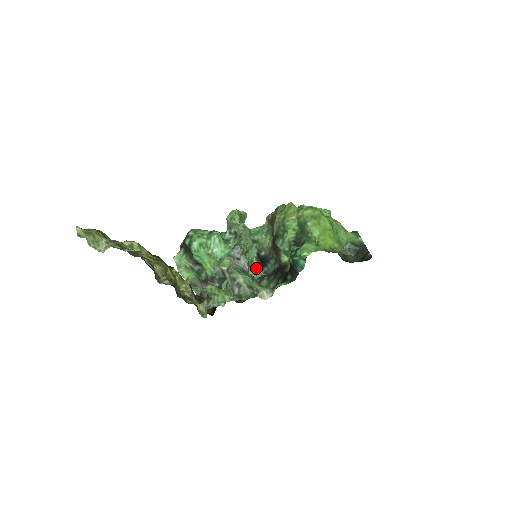
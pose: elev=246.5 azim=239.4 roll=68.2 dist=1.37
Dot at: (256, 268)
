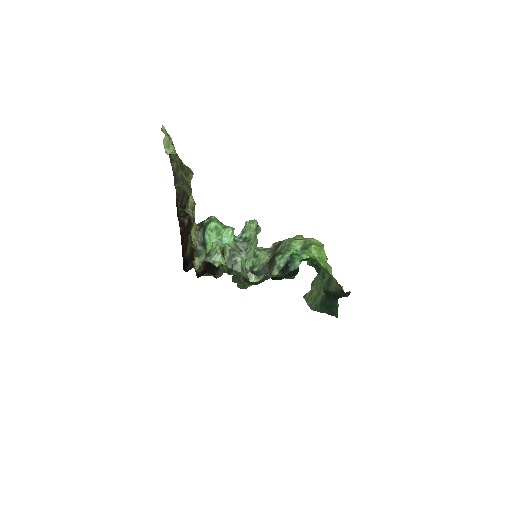
Dot at: occluded
